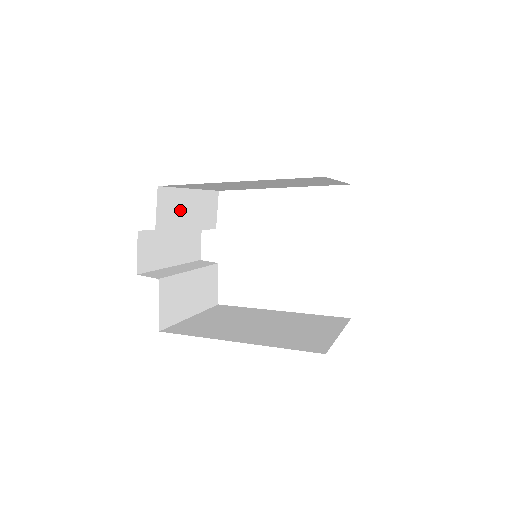
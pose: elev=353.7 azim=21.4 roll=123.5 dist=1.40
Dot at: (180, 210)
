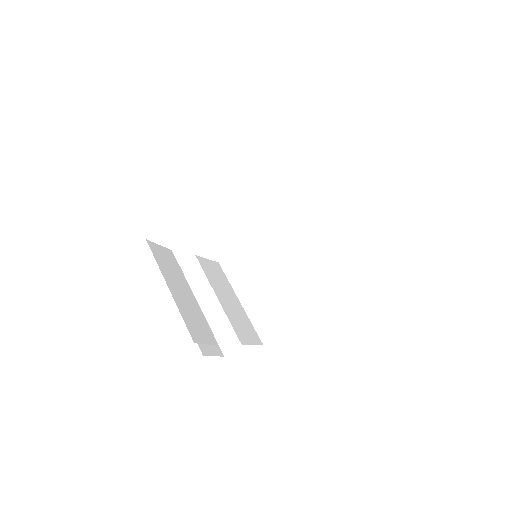
Dot at: (189, 308)
